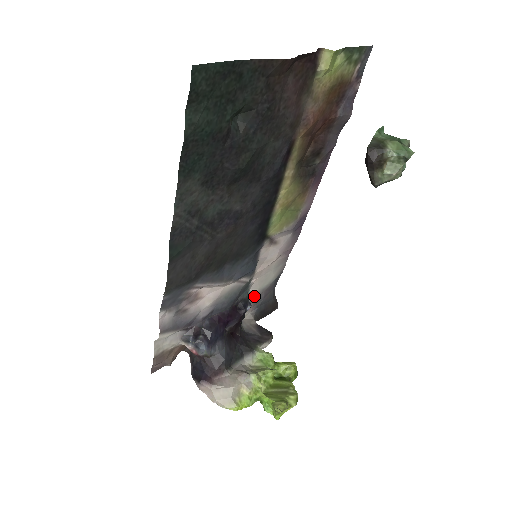
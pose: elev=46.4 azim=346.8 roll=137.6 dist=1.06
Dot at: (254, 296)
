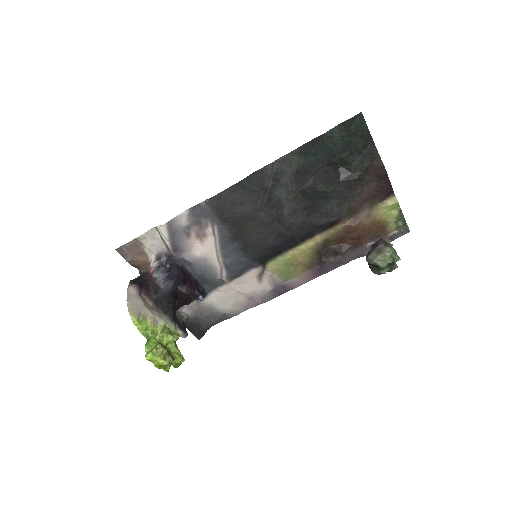
Dot at: (206, 303)
